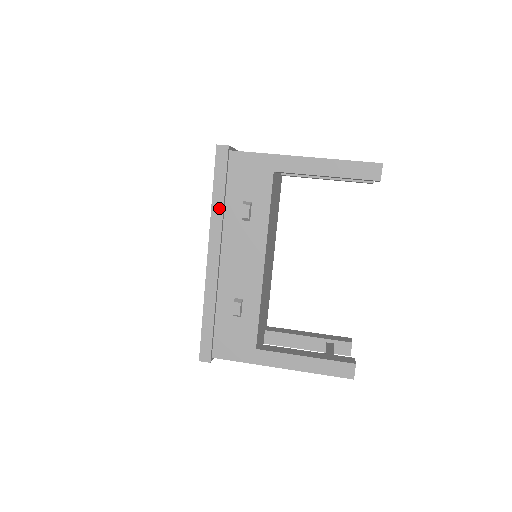
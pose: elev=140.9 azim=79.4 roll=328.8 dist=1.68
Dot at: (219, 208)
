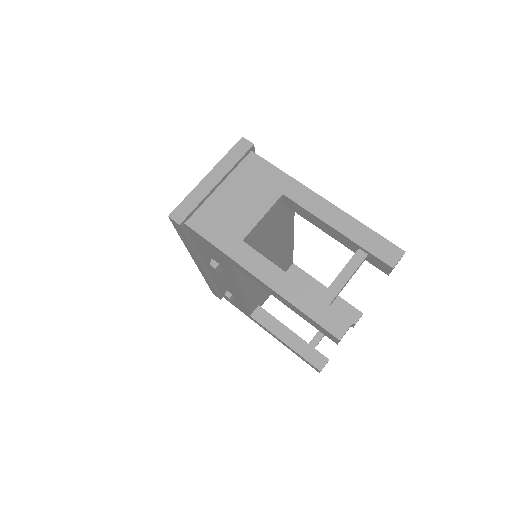
Dot at: (191, 251)
